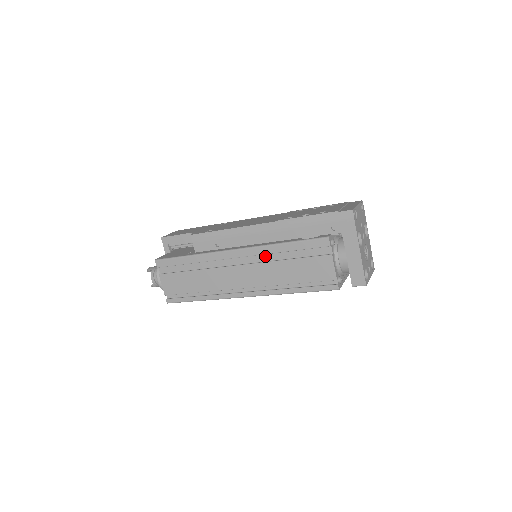
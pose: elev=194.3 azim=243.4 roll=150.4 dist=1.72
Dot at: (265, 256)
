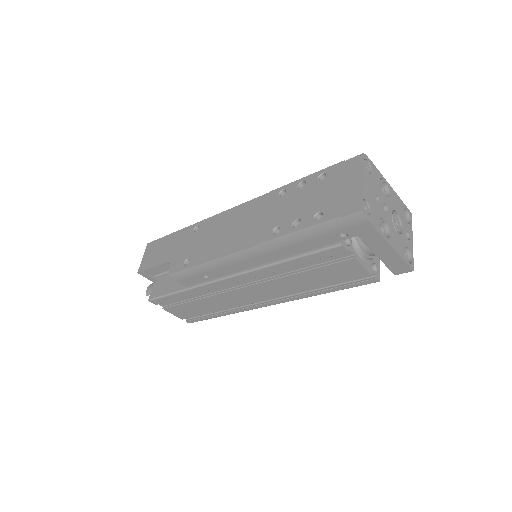
Dot at: (269, 273)
